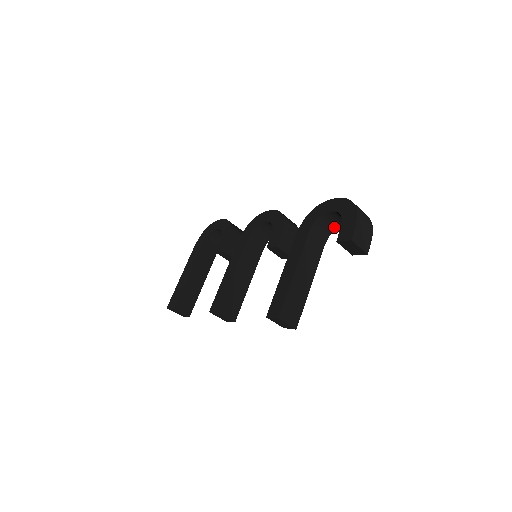
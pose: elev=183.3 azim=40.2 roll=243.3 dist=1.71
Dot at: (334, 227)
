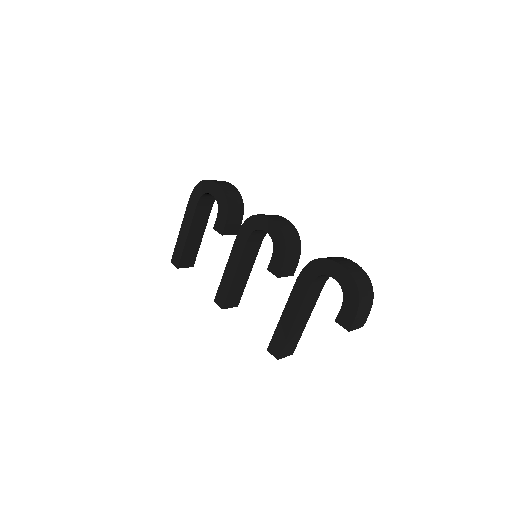
Dot at: occluded
